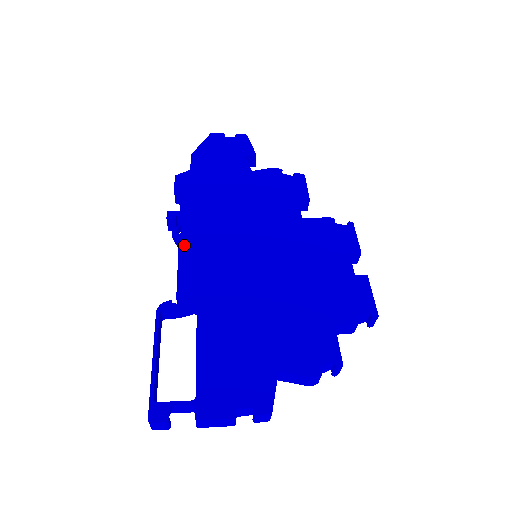
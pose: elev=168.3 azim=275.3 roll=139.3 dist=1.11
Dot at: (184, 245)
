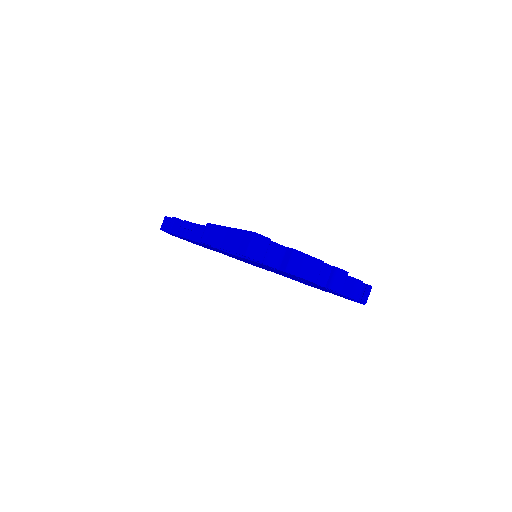
Dot at: occluded
